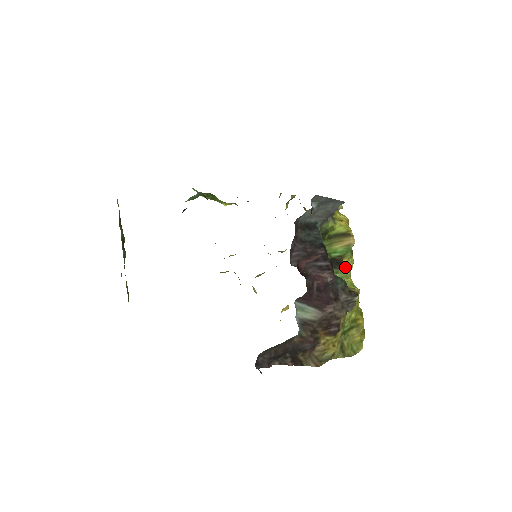
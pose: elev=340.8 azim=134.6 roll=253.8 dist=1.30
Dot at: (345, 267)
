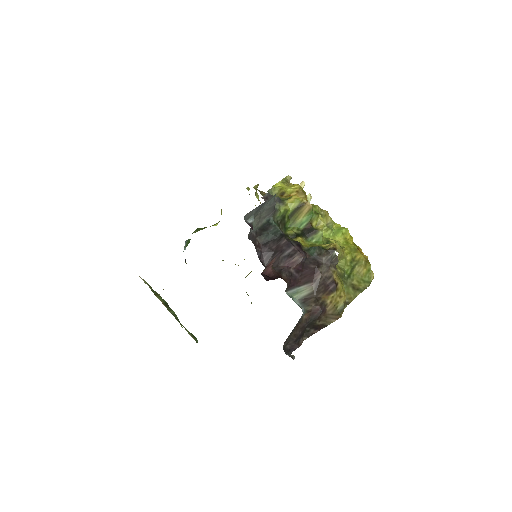
Dot at: (317, 229)
